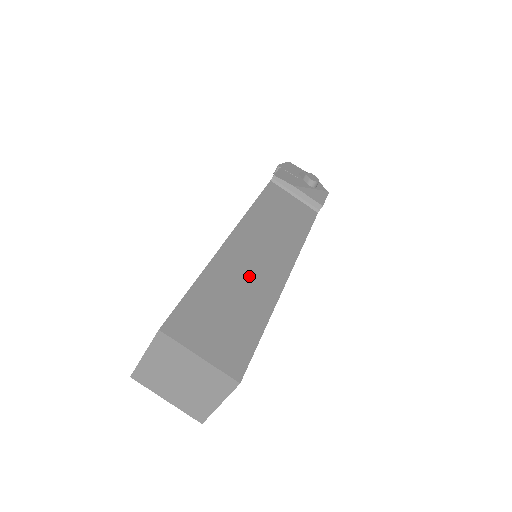
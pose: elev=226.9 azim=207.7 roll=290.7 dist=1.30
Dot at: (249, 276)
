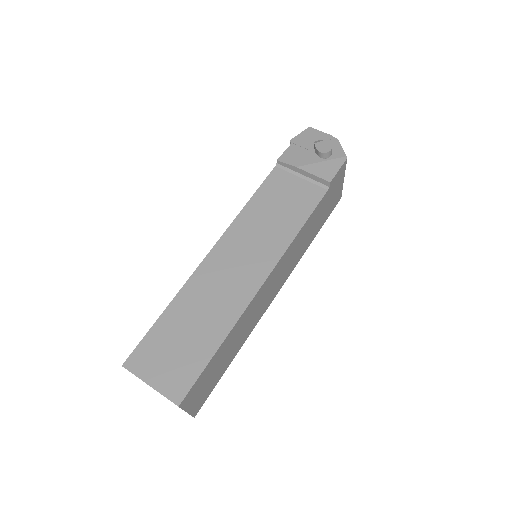
Dot at: (216, 297)
